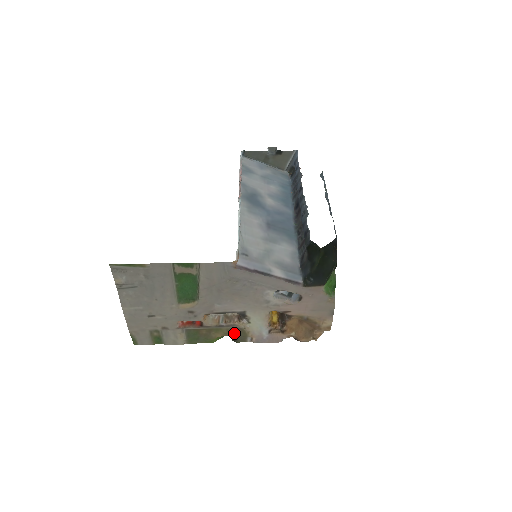
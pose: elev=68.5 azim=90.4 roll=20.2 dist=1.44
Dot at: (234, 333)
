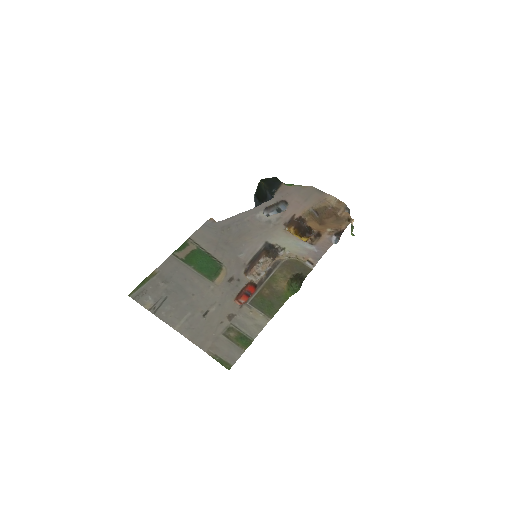
Dot at: (290, 270)
